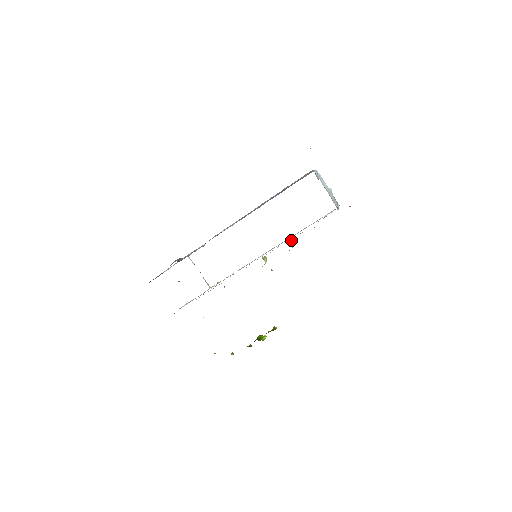
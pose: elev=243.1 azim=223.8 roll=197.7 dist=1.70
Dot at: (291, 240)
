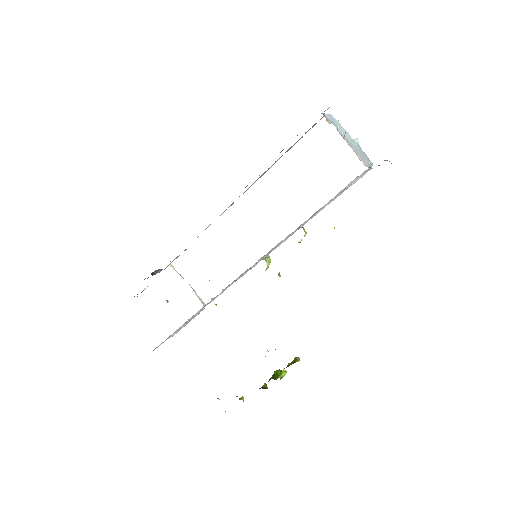
Dot at: occluded
